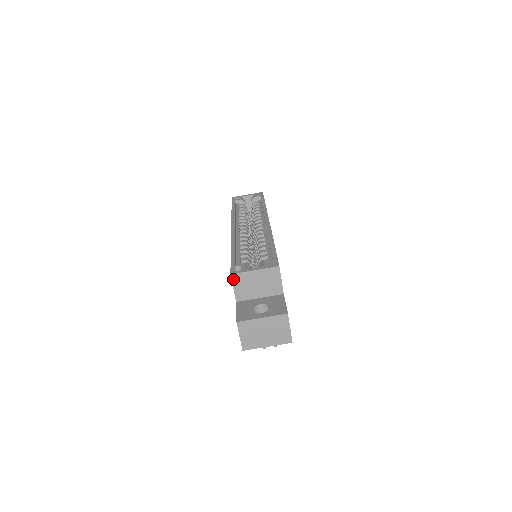
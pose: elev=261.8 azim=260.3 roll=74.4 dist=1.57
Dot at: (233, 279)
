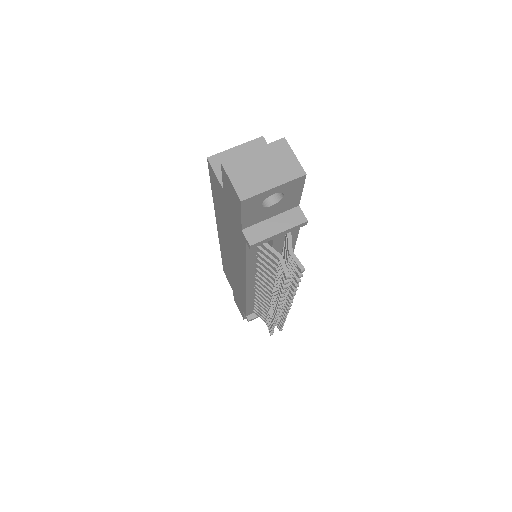
Dot at: (212, 163)
